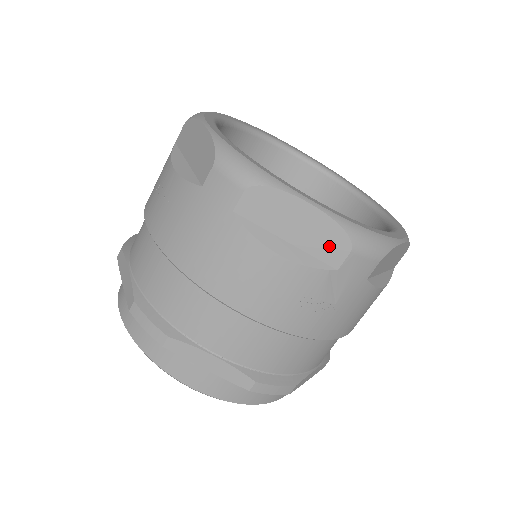
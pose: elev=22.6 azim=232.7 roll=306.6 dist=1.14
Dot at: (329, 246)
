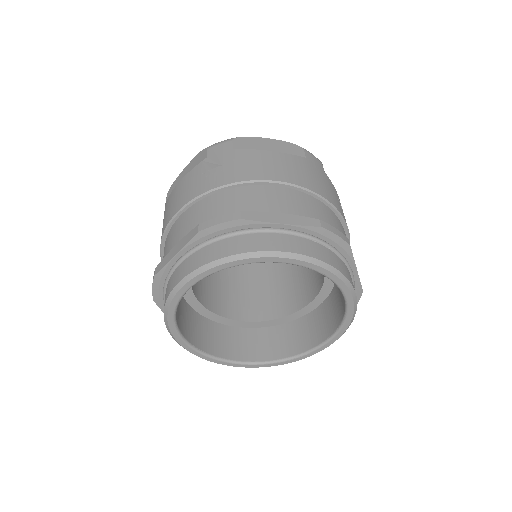
Dot at: (199, 160)
